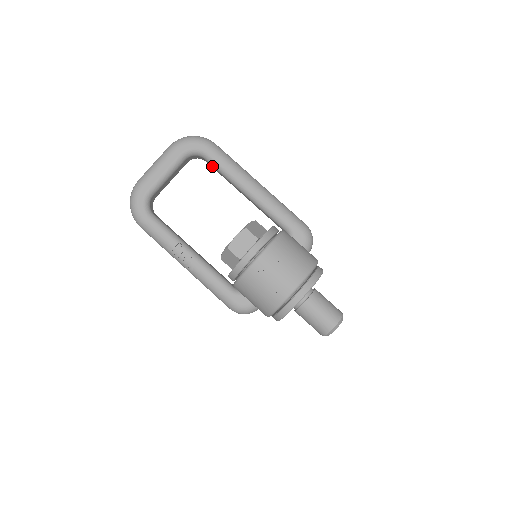
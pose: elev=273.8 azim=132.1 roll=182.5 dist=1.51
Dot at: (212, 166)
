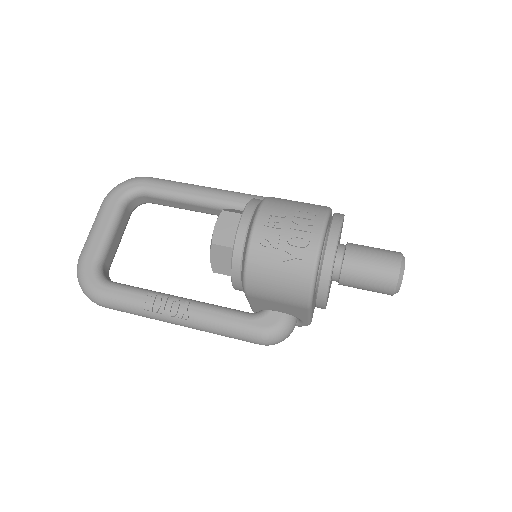
Dot at: (159, 200)
